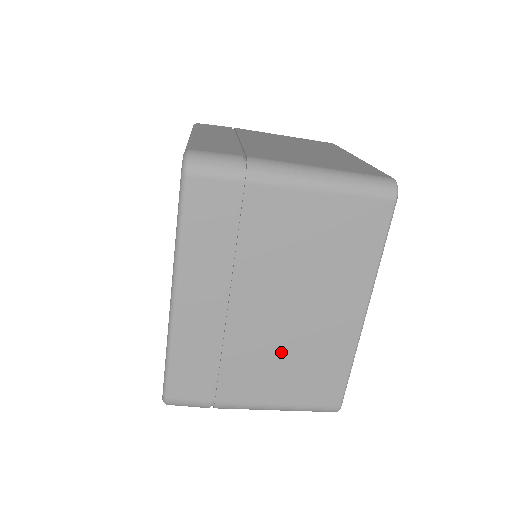
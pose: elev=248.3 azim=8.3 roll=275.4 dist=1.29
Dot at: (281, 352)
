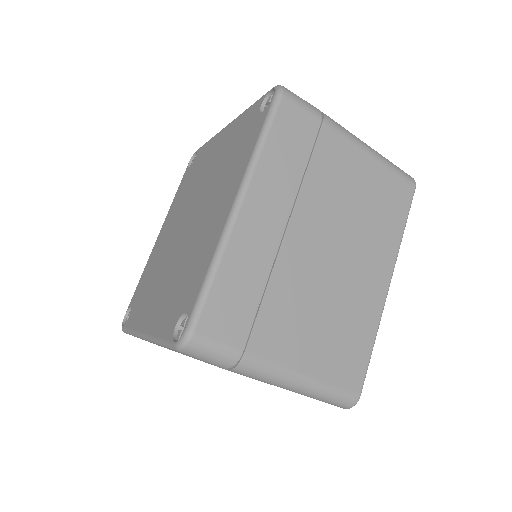
Dot at: (320, 303)
